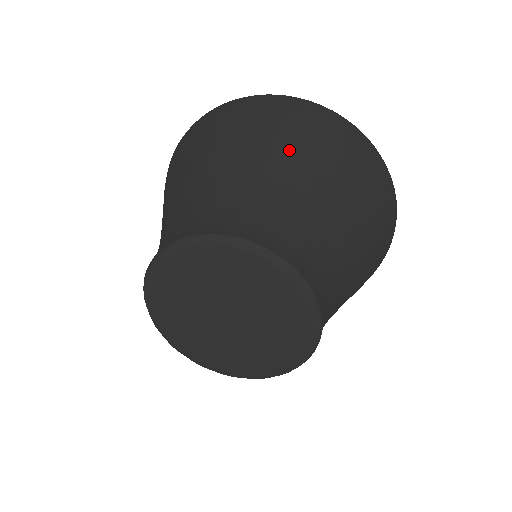
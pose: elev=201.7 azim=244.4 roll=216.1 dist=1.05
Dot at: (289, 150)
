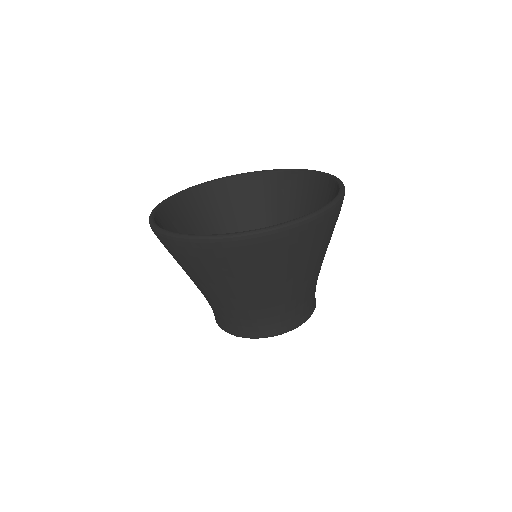
Dot at: (195, 277)
